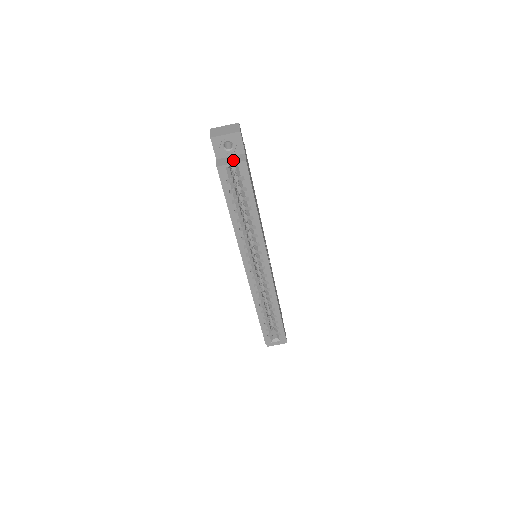
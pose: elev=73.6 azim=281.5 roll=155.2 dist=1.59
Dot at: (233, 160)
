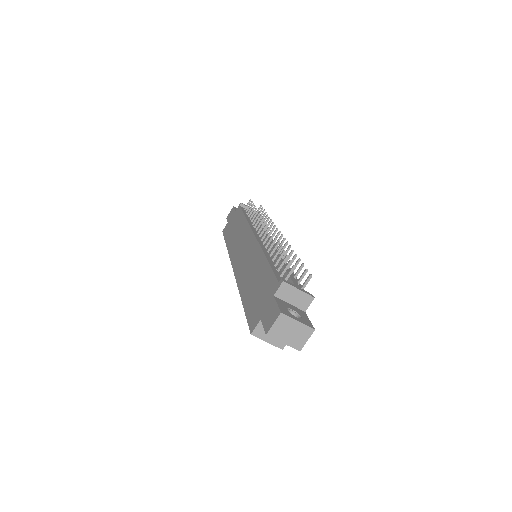
Dot at: occluded
